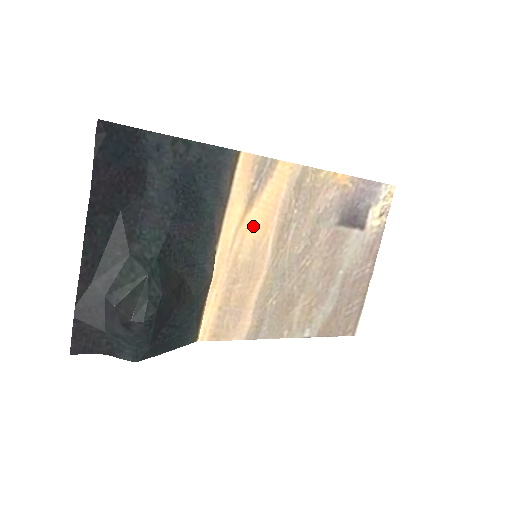
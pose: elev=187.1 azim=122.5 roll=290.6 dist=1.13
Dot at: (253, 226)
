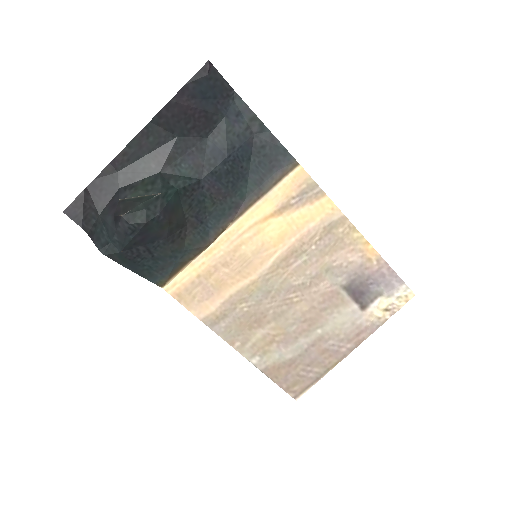
Dot at: (270, 231)
